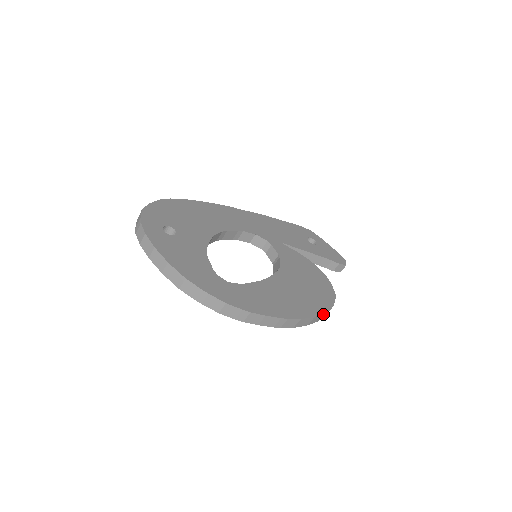
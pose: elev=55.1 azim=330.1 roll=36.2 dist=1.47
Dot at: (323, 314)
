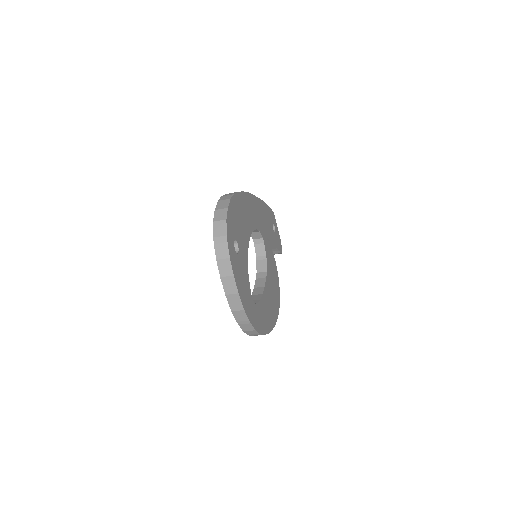
Dot at: occluded
